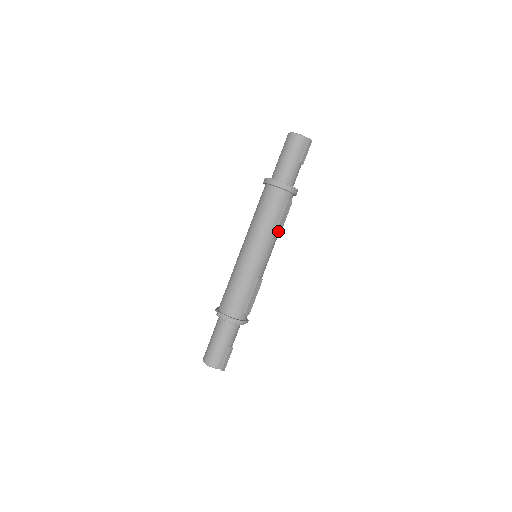
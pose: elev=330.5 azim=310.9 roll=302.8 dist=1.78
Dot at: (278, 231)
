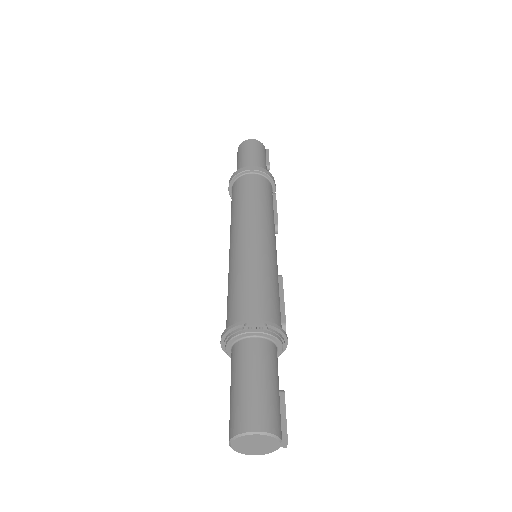
Dot at: (277, 224)
